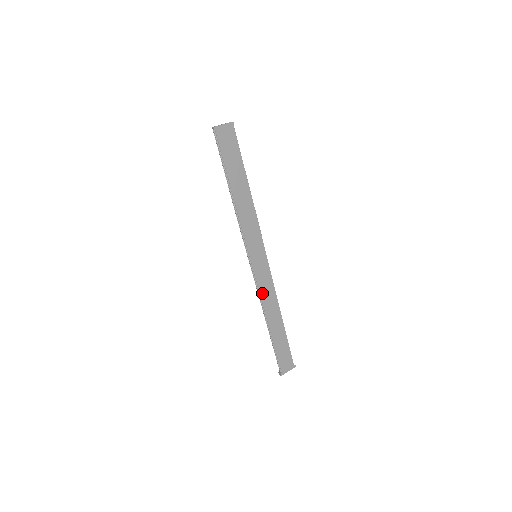
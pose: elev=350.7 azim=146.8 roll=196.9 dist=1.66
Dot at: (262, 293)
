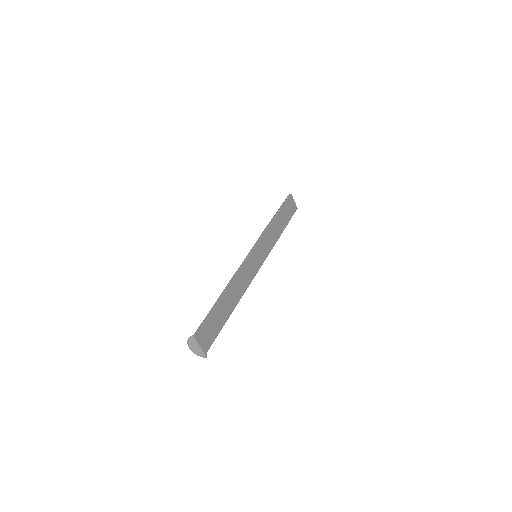
Dot at: (243, 270)
